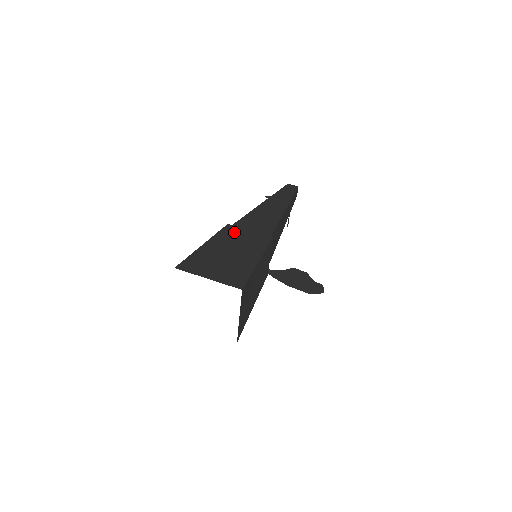
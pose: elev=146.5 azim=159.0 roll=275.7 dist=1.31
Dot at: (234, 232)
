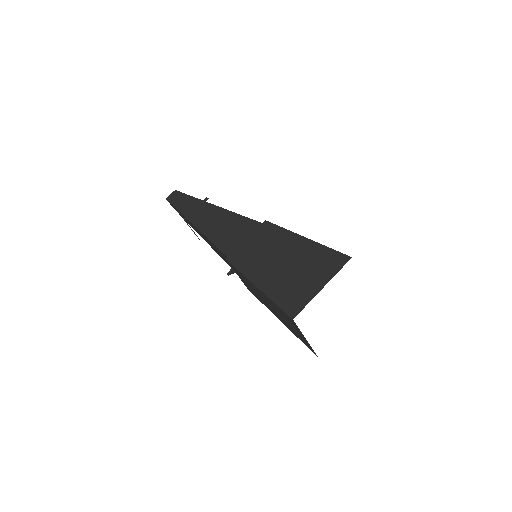
Dot at: (244, 254)
